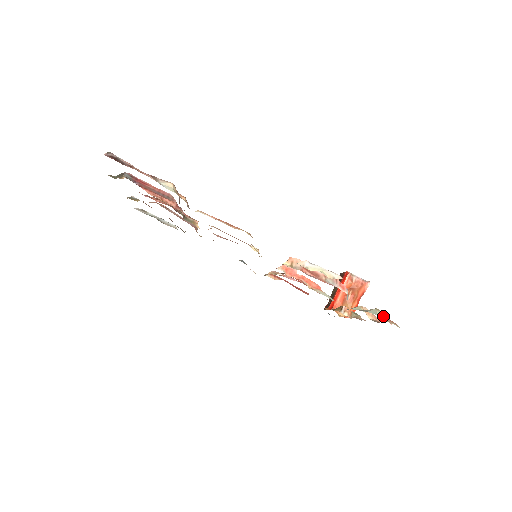
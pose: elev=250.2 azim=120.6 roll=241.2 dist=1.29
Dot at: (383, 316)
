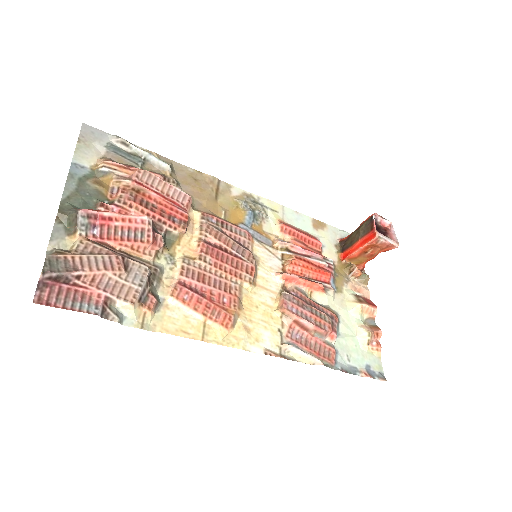
Dot at: (371, 341)
